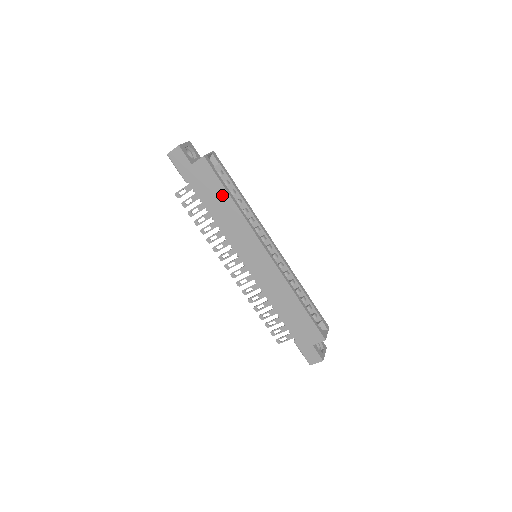
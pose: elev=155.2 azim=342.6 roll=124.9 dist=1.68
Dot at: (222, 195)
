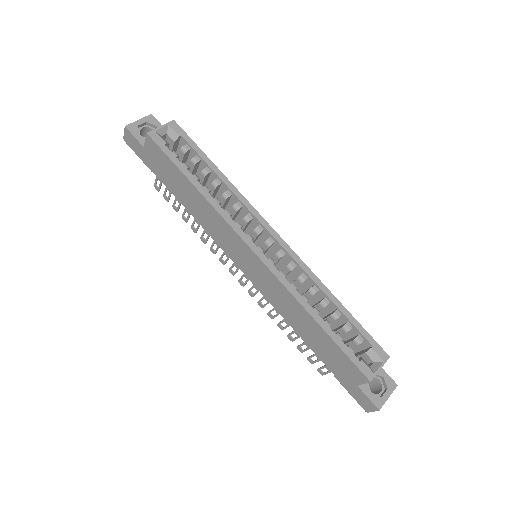
Dot at: (183, 181)
